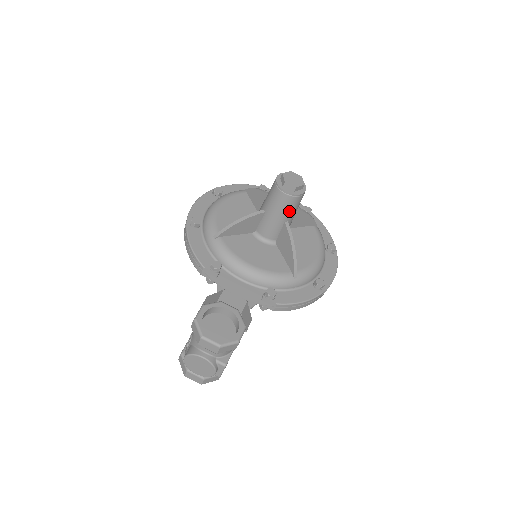
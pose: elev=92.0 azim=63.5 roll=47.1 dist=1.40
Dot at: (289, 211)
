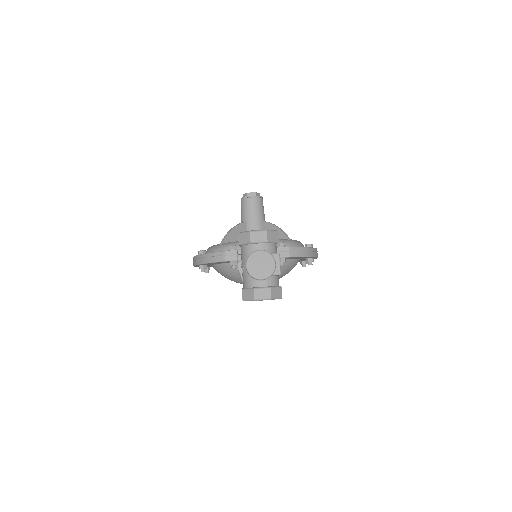
Dot at: (260, 211)
